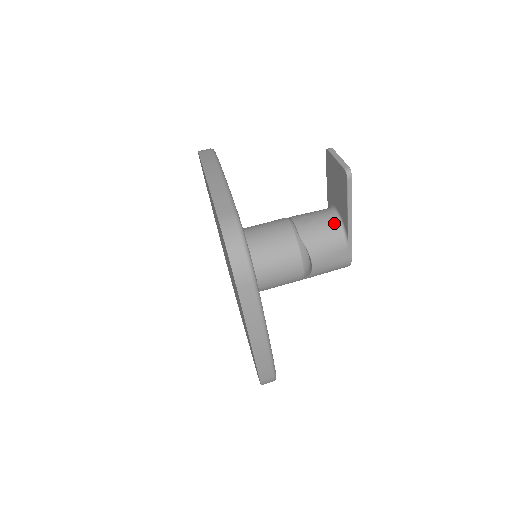
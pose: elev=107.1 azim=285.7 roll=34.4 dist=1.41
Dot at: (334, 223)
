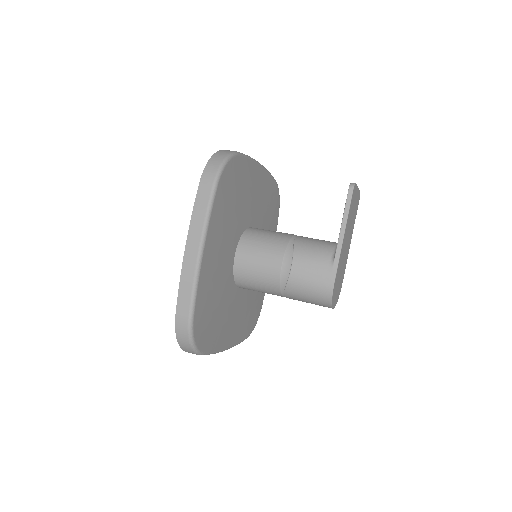
Dot at: (331, 244)
